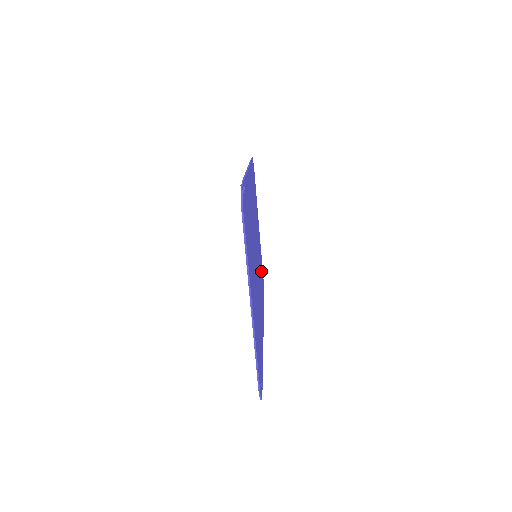
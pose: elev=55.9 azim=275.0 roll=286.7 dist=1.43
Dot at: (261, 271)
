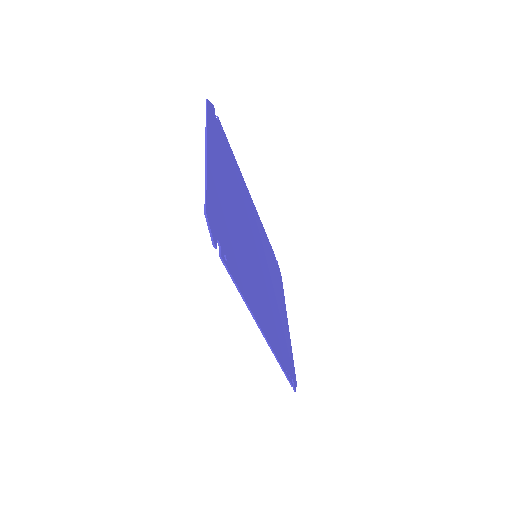
Dot at: (284, 342)
